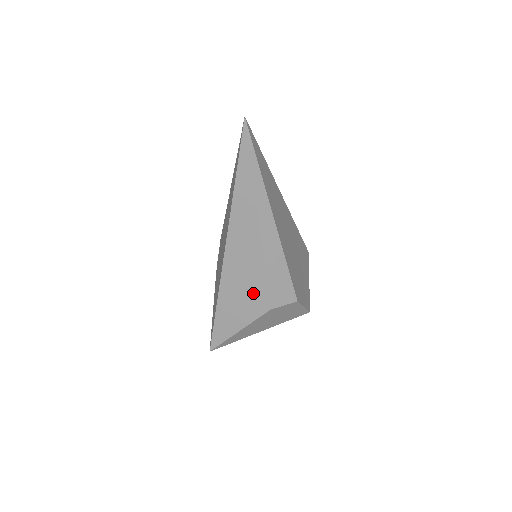
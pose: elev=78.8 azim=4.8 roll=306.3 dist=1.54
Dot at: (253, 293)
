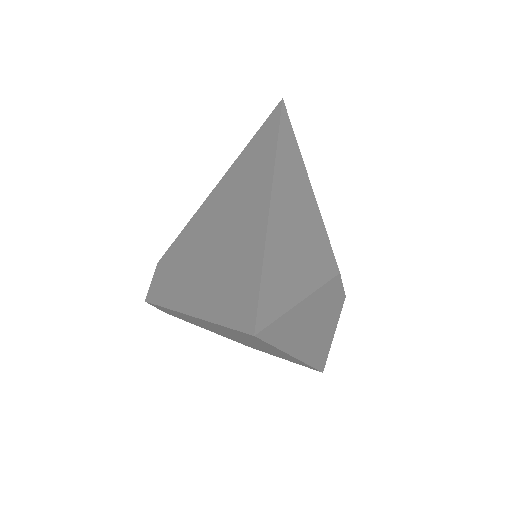
Dot at: (314, 242)
